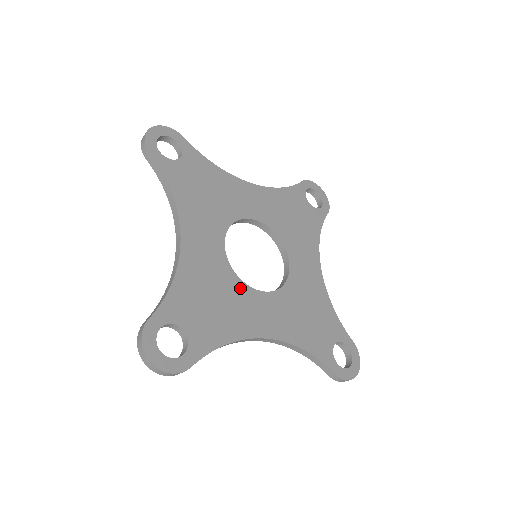
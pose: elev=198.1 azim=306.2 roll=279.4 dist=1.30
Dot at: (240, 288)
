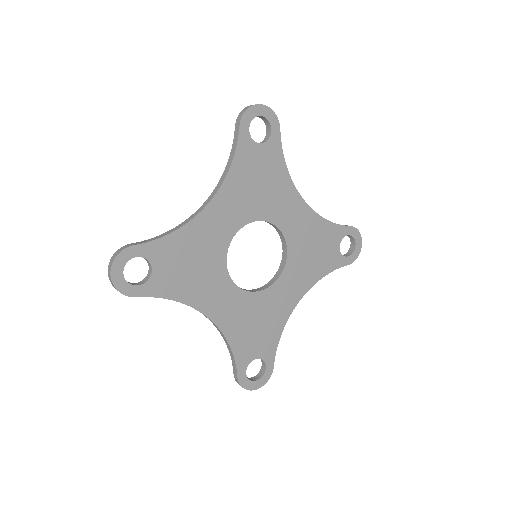
Dot at: (220, 270)
